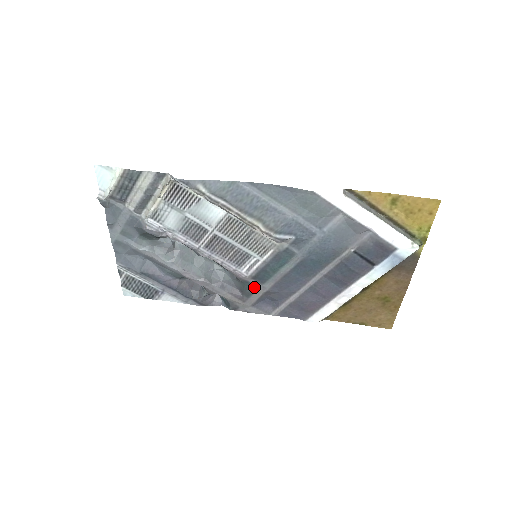
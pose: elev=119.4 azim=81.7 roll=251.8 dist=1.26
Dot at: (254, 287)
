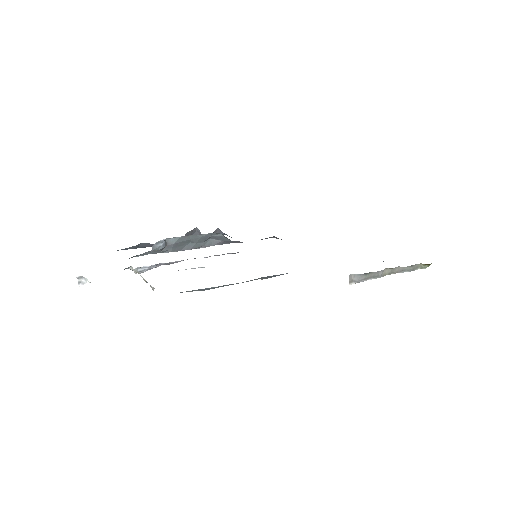
Dot at: occluded
